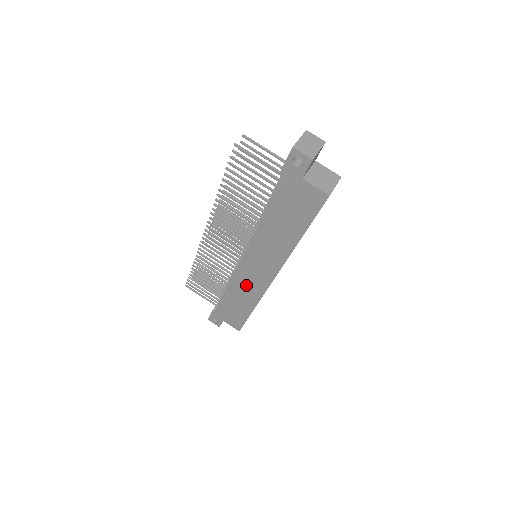
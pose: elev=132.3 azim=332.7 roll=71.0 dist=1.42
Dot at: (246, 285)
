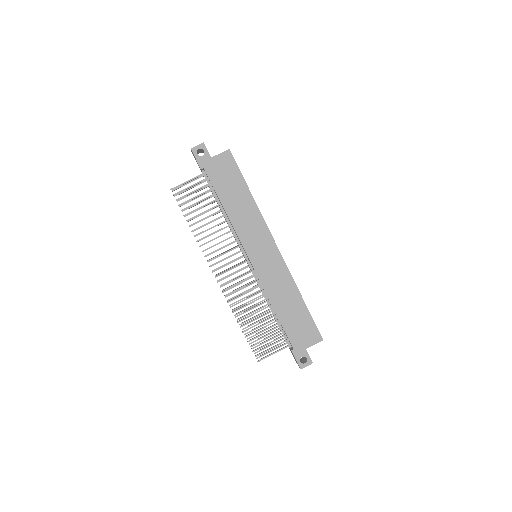
Dot at: (274, 280)
